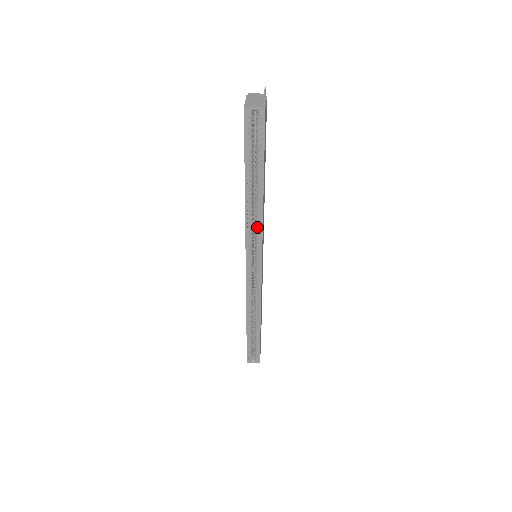
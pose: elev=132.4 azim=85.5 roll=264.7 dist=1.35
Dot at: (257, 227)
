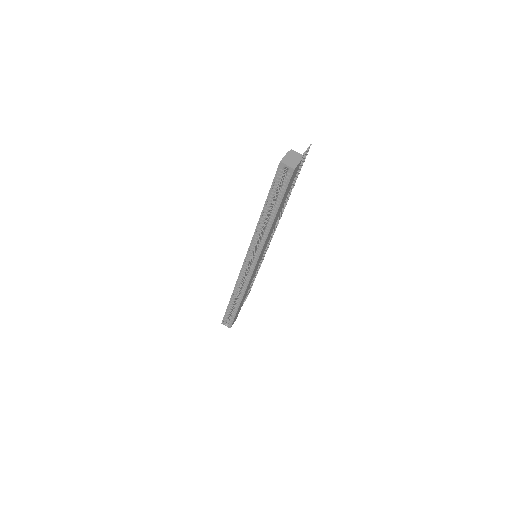
Dot at: (261, 240)
